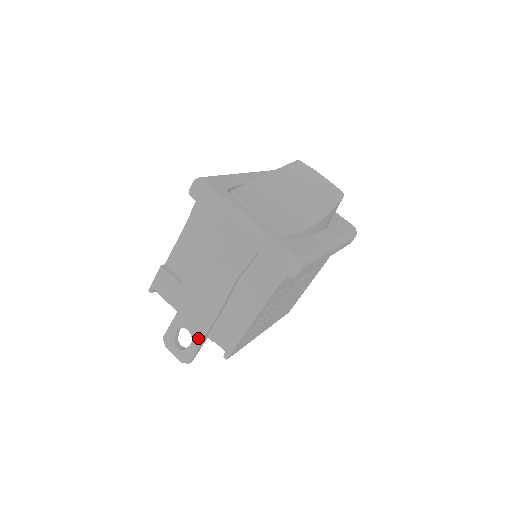
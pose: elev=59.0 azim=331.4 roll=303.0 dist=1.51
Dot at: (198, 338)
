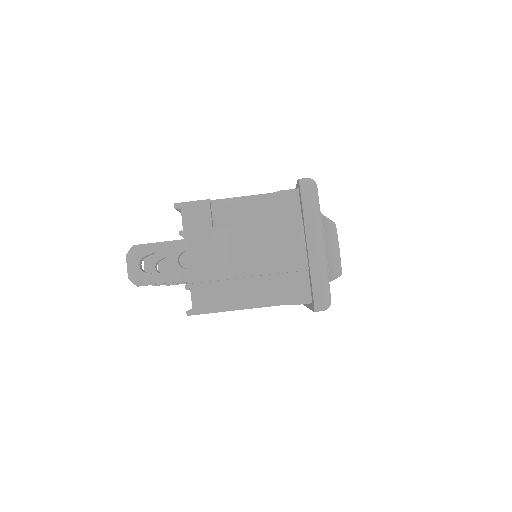
Dot at: (171, 276)
